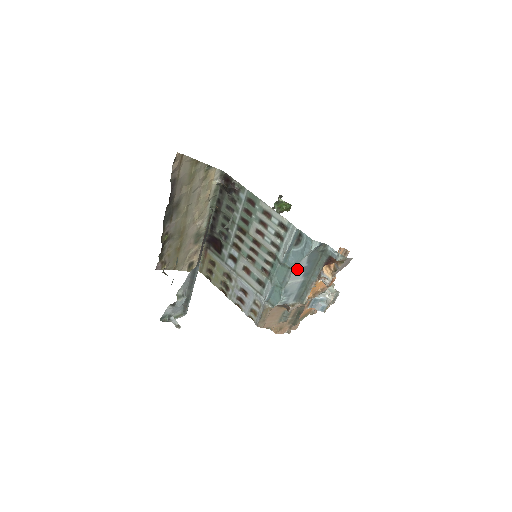
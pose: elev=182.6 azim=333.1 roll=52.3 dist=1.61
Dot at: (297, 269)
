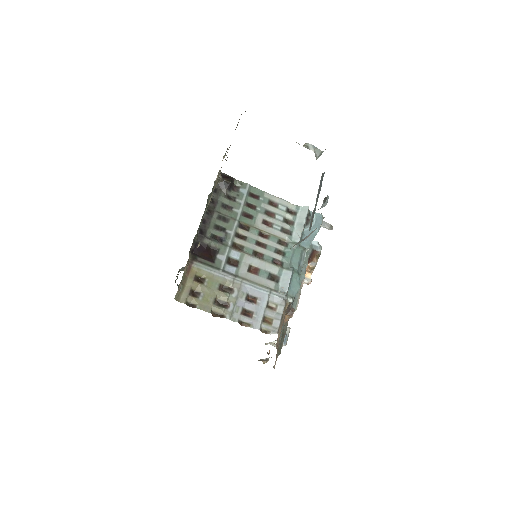
Dot at: occluded
